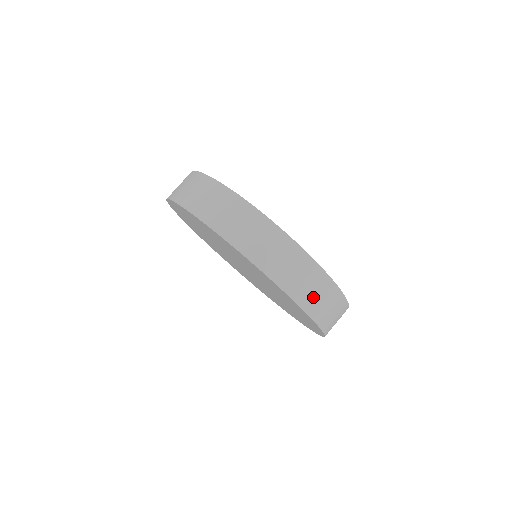
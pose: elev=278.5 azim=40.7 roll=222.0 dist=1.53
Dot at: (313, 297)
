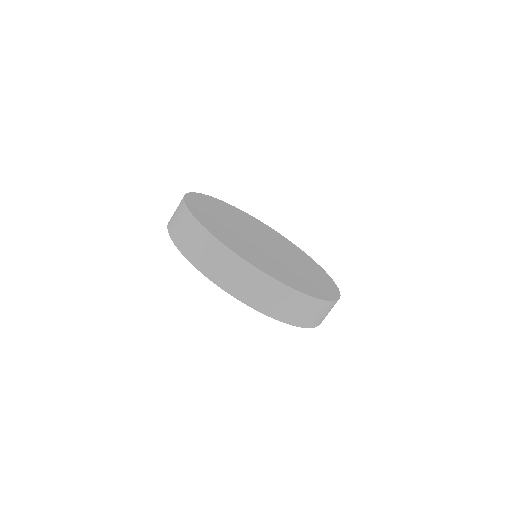
Dot at: (265, 299)
